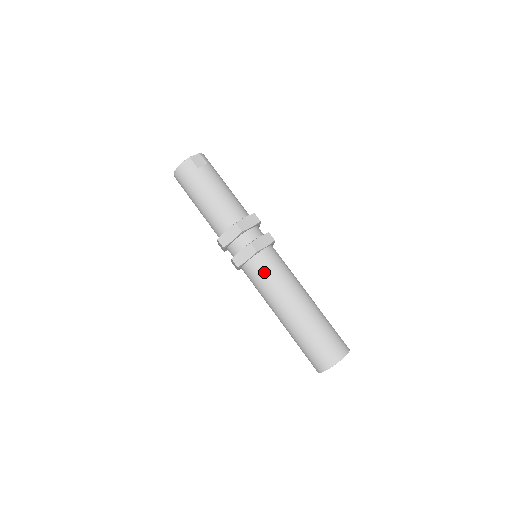
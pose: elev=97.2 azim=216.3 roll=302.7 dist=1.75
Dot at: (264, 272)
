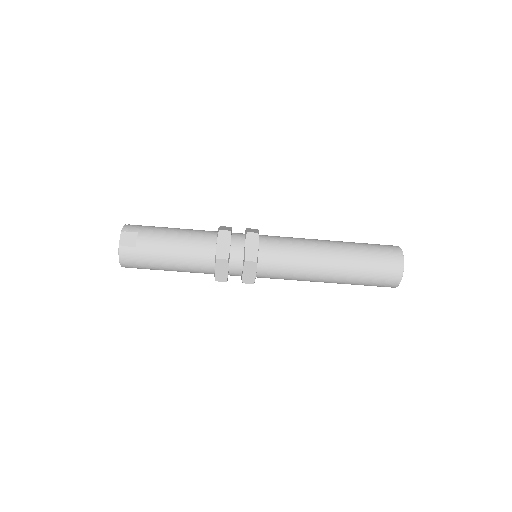
Dot at: (278, 268)
